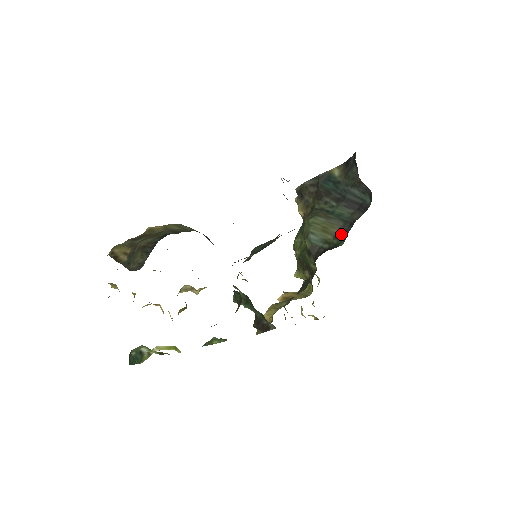
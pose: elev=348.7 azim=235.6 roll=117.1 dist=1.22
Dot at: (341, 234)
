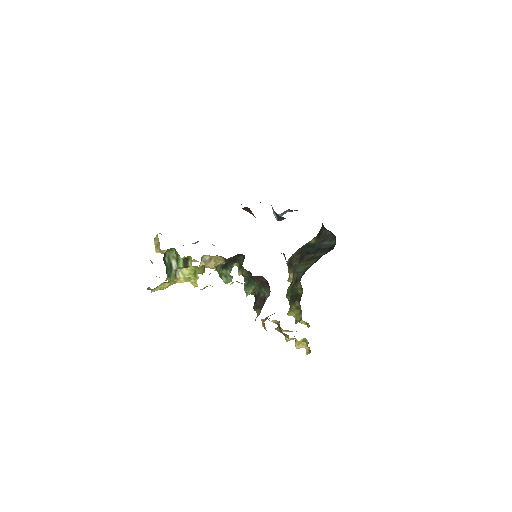
Dot at: (317, 260)
